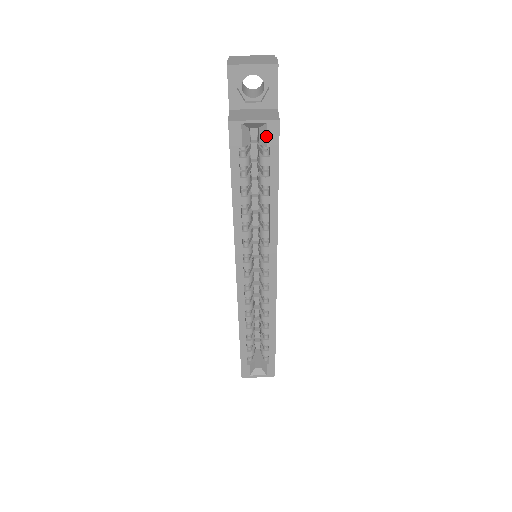
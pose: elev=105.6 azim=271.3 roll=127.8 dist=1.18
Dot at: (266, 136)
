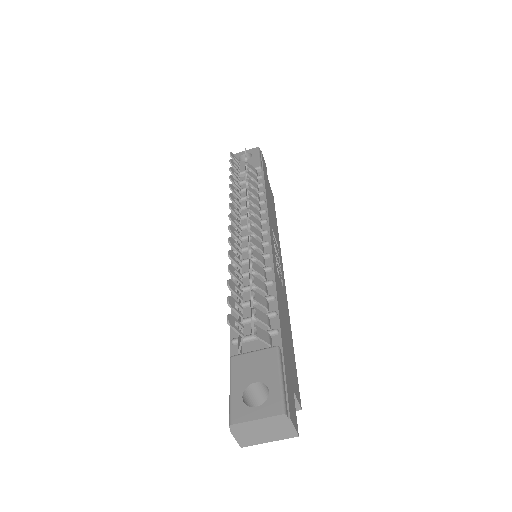
Dot at: occluded
